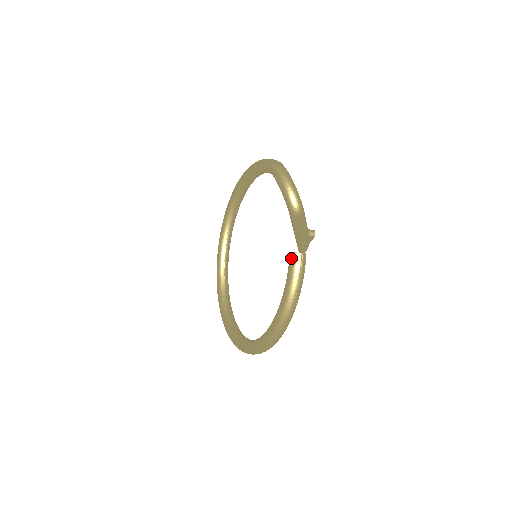
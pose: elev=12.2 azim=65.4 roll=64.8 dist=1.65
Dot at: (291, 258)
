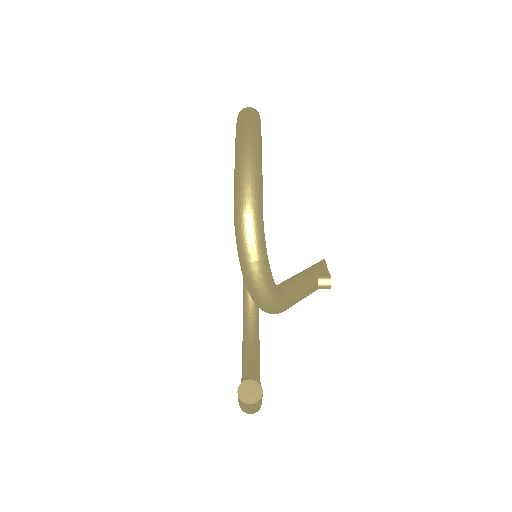
Dot at: occluded
